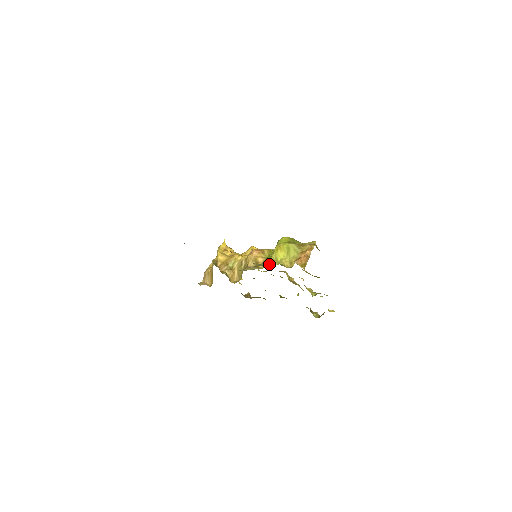
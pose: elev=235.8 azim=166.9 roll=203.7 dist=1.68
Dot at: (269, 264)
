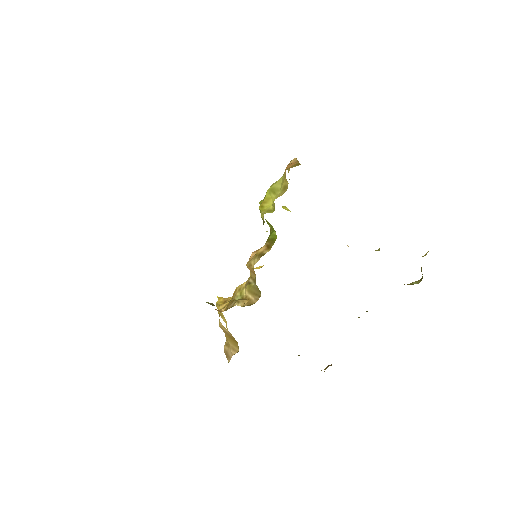
Dot at: (274, 239)
